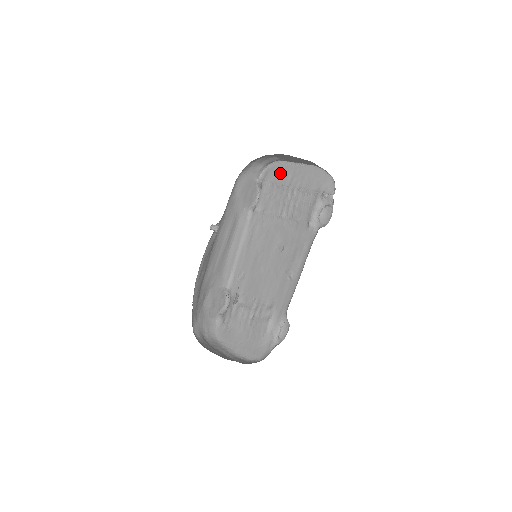
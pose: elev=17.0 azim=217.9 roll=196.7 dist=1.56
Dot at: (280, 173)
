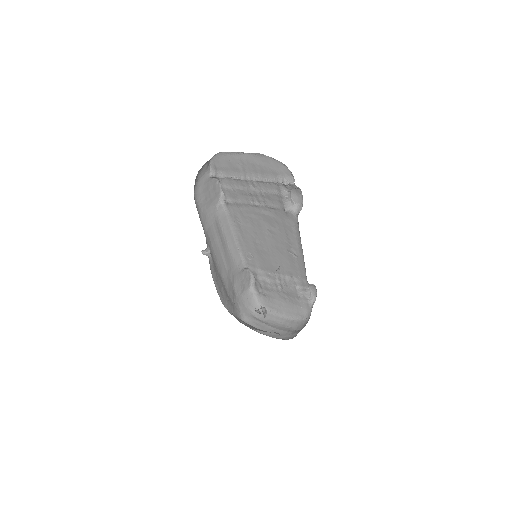
Dot at: (228, 165)
